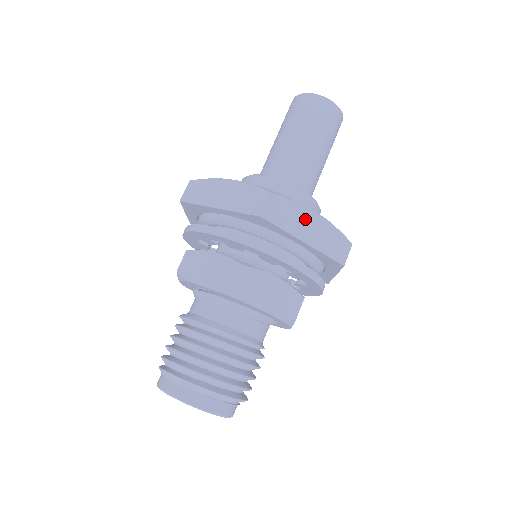
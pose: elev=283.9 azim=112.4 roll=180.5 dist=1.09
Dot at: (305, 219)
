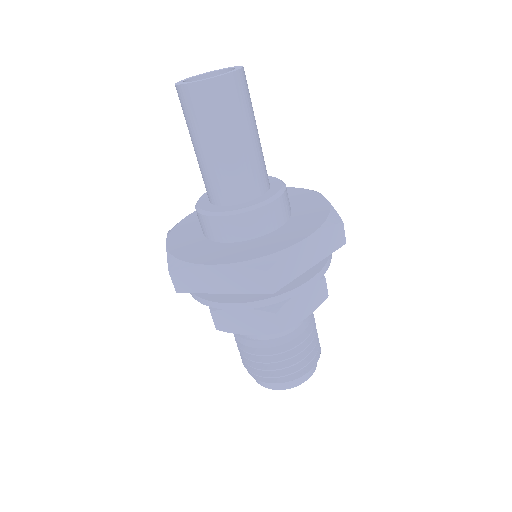
Dot at: (302, 253)
